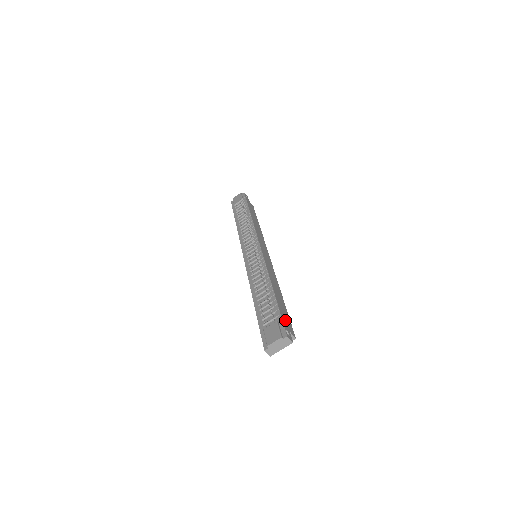
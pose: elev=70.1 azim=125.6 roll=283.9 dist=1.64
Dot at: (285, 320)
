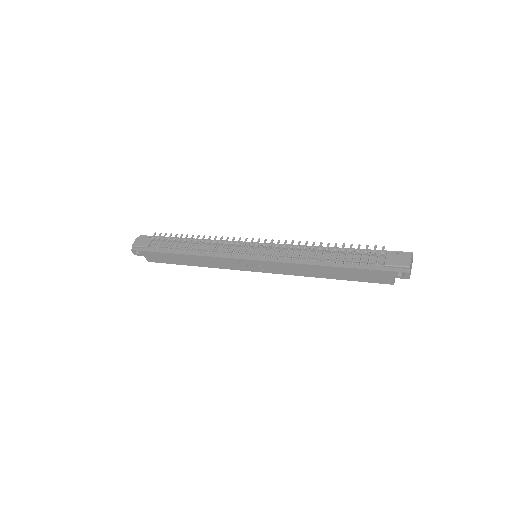
Dot at: occluded
